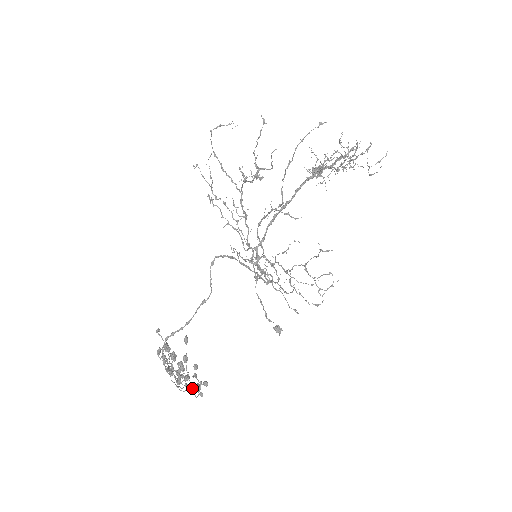
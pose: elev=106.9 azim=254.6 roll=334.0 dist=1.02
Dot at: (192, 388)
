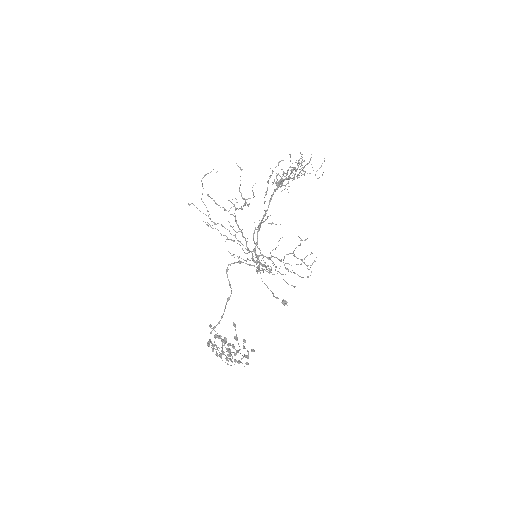
Dot at: (241, 359)
